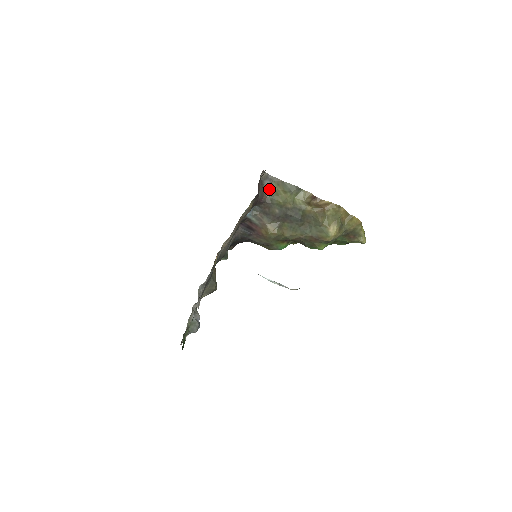
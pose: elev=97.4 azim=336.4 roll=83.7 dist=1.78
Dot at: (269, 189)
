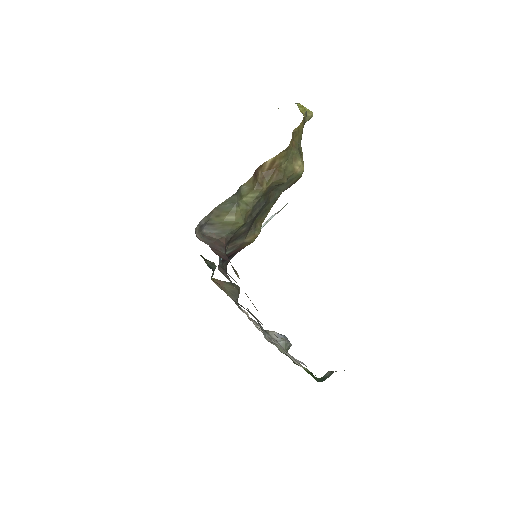
Dot at: (216, 230)
